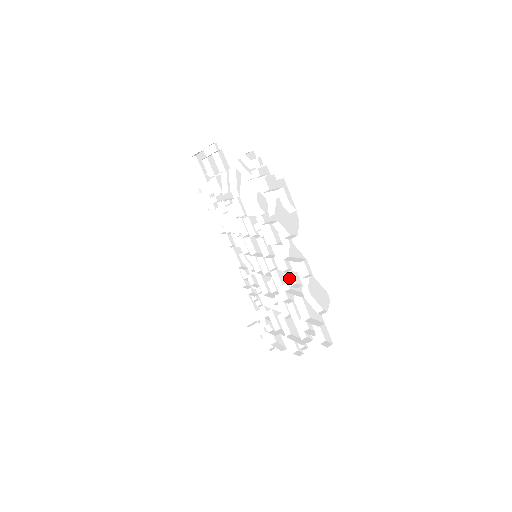
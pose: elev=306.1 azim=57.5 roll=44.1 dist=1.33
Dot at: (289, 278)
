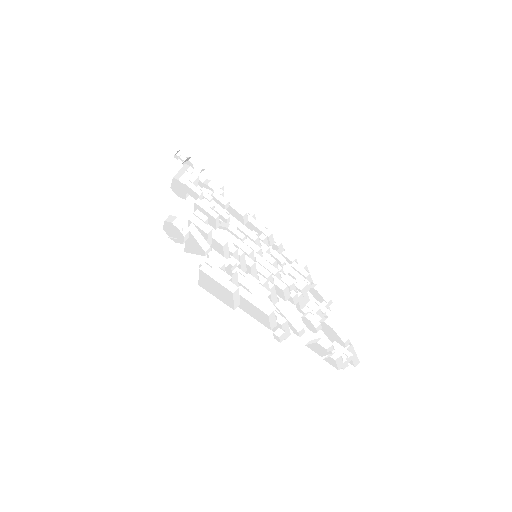
Dot at: occluded
